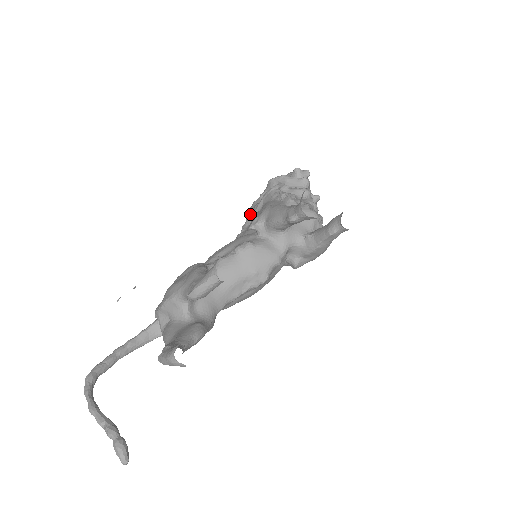
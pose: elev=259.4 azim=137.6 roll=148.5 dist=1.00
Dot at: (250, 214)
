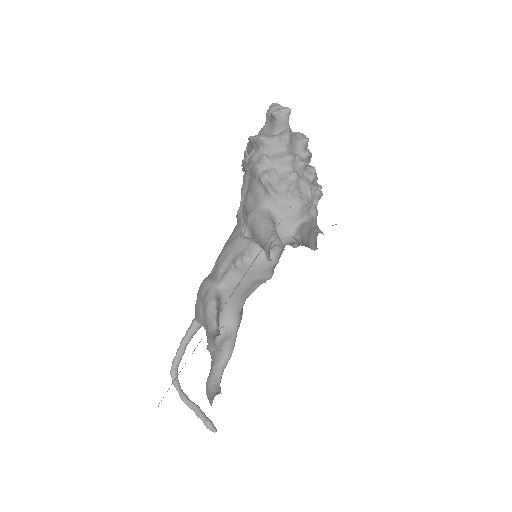
Dot at: (243, 180)
